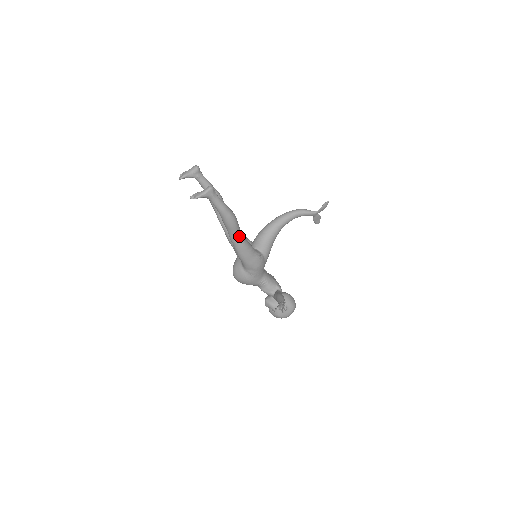
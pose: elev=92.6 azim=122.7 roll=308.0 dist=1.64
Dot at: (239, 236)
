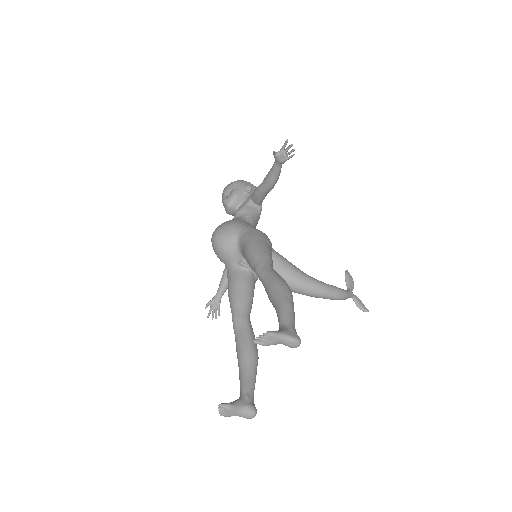
Dot at: occluded
